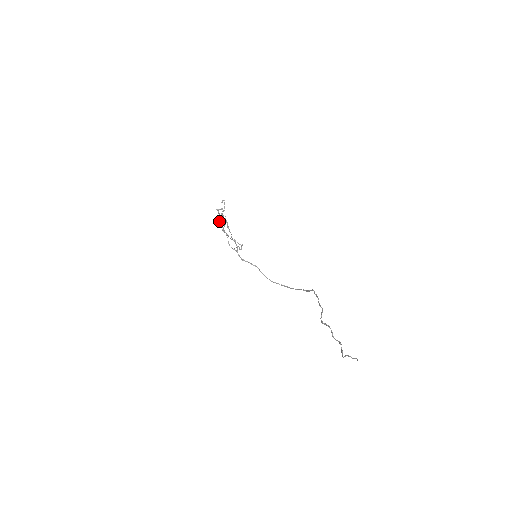
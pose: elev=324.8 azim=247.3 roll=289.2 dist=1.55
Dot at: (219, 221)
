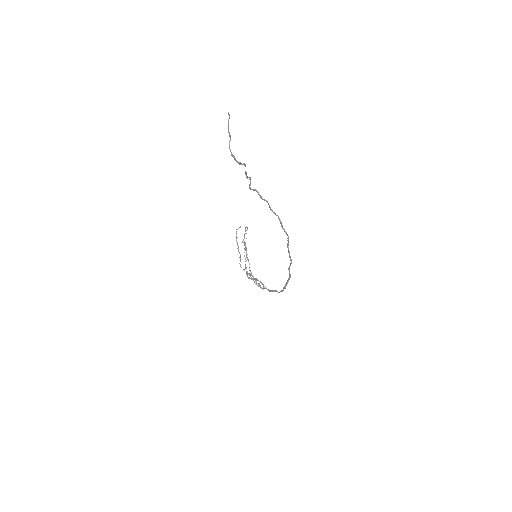
Dot at: occluded
